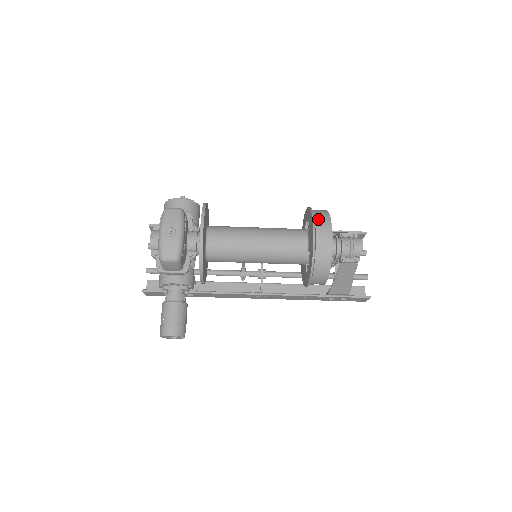
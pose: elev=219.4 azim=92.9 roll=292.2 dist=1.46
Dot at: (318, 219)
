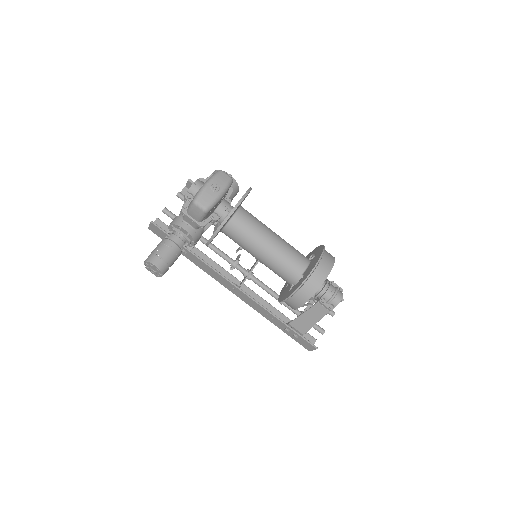
Dot at: (326, 256)
